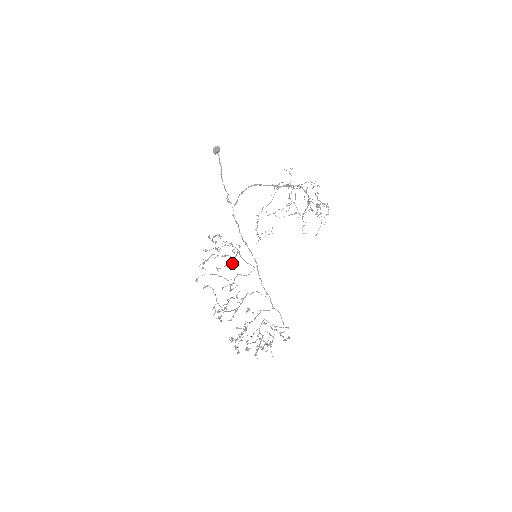
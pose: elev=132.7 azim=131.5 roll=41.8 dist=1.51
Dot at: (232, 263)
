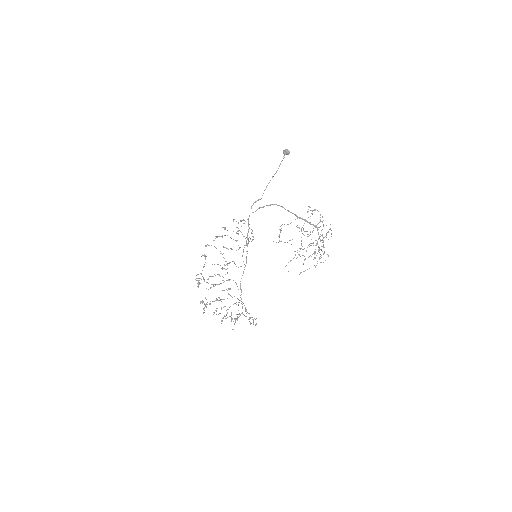
Dot at: (236, 250)
